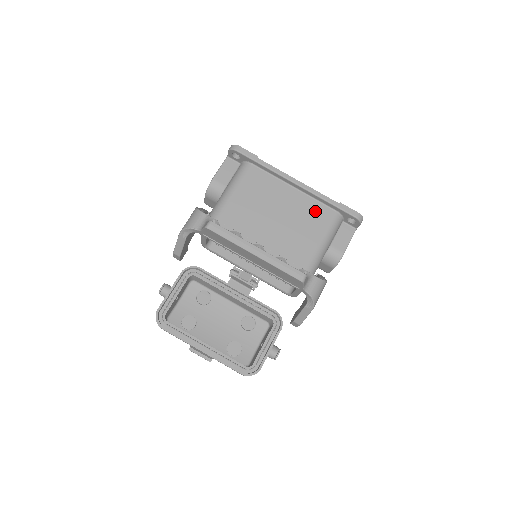
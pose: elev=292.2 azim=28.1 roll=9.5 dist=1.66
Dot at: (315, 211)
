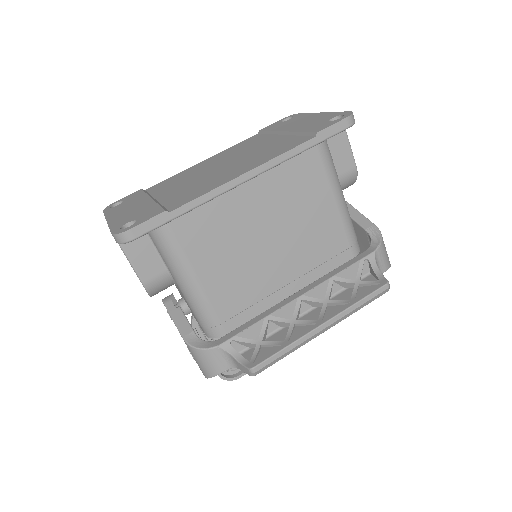
Dot at: (296, 175)
